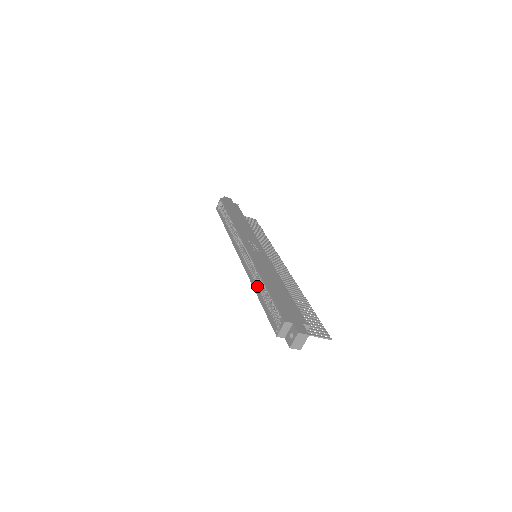
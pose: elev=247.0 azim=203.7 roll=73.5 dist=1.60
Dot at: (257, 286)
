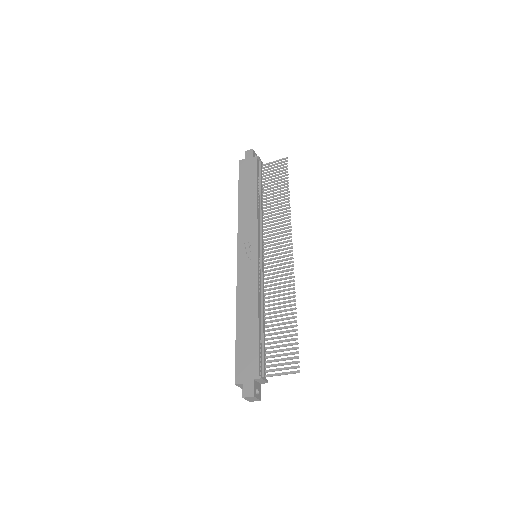
Dot at: occluded
